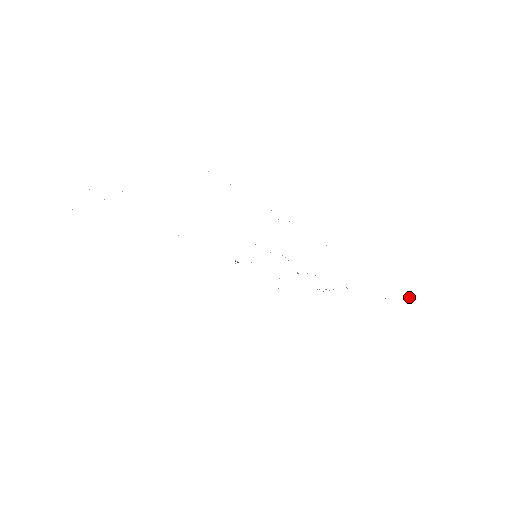
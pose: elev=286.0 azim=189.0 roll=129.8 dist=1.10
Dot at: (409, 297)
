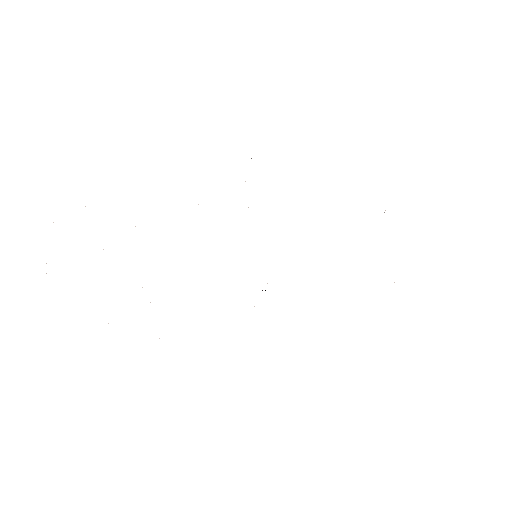
Dot at: occluded
